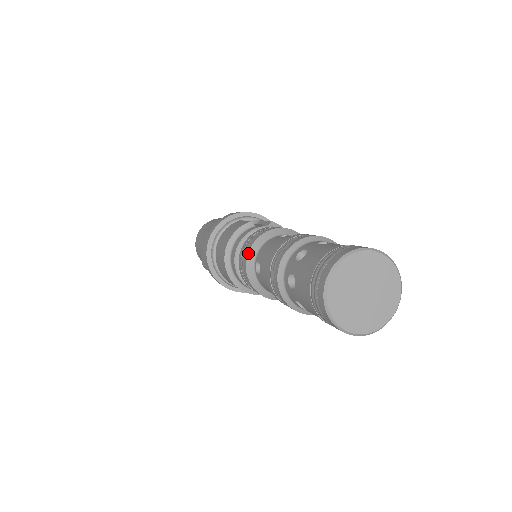
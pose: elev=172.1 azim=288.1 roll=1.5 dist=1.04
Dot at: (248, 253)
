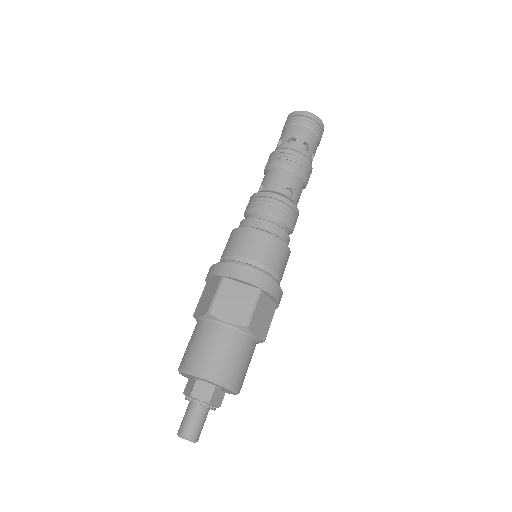
Dot at: occluded
